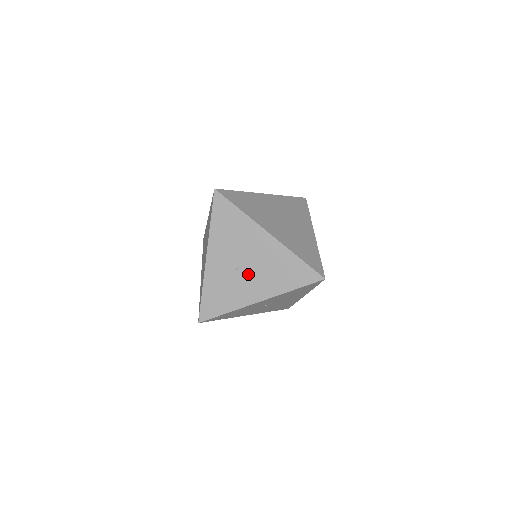
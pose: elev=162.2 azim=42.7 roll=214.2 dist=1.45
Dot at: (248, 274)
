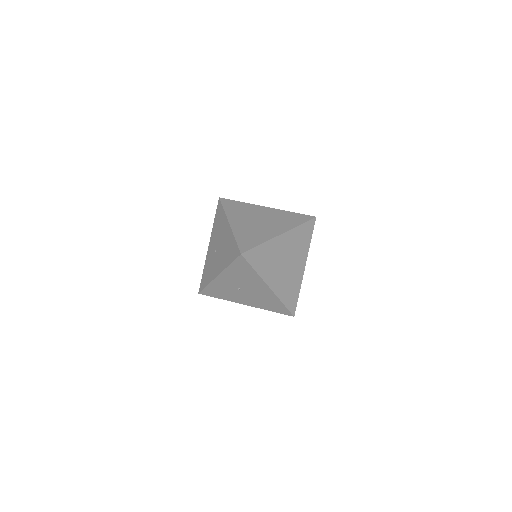
Dot at: (218, 255)
